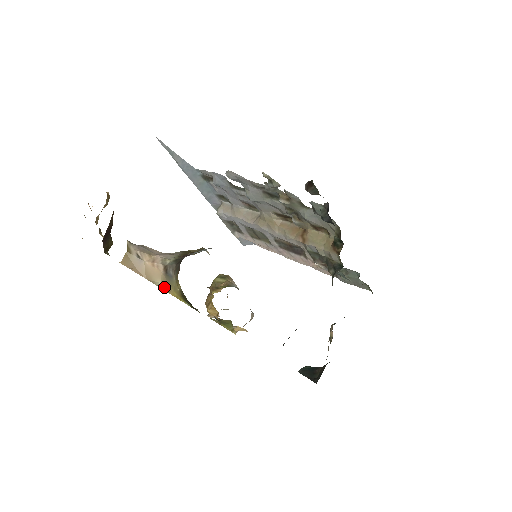
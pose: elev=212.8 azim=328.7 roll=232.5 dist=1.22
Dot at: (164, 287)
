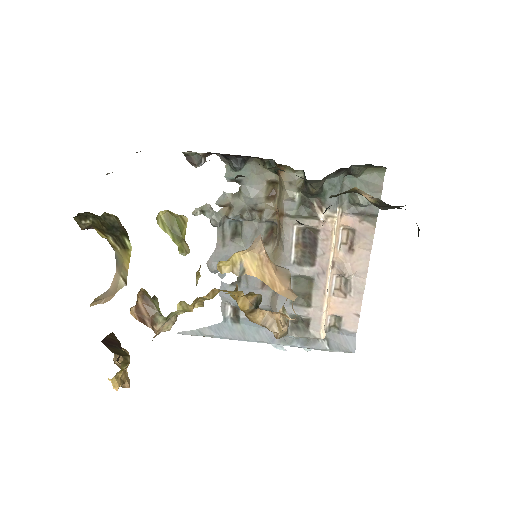
Dot at: (123, 274)
